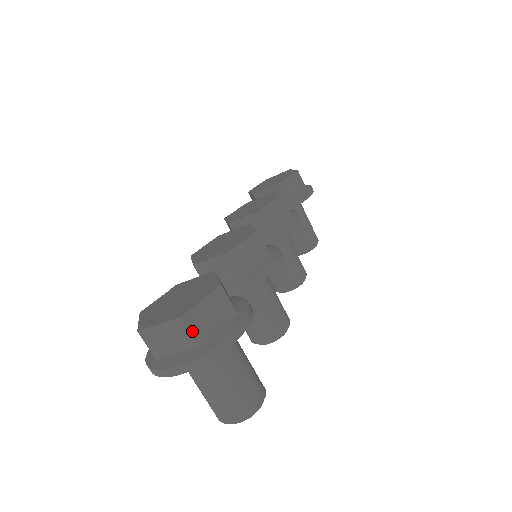
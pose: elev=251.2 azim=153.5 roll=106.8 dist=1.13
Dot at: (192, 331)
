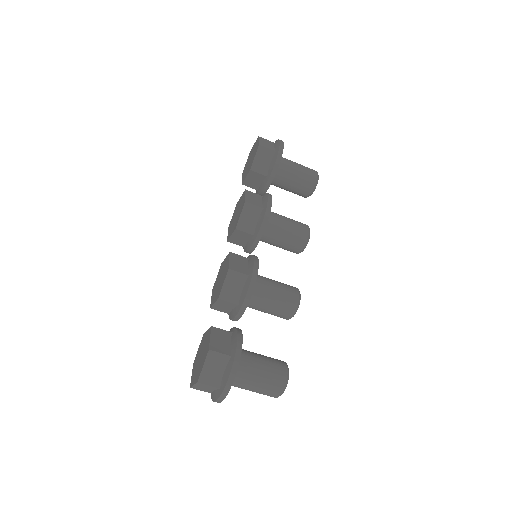
Dot at: (209, 384)
